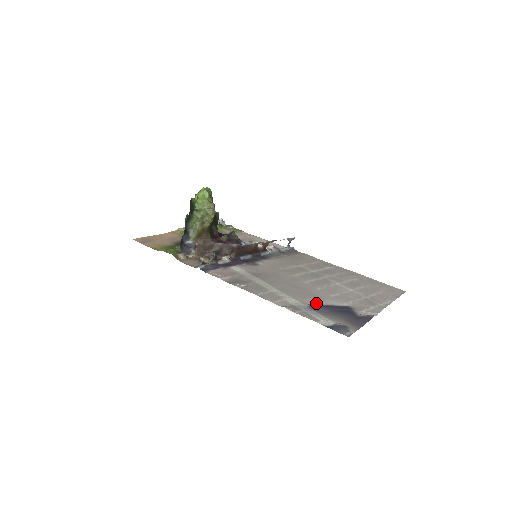
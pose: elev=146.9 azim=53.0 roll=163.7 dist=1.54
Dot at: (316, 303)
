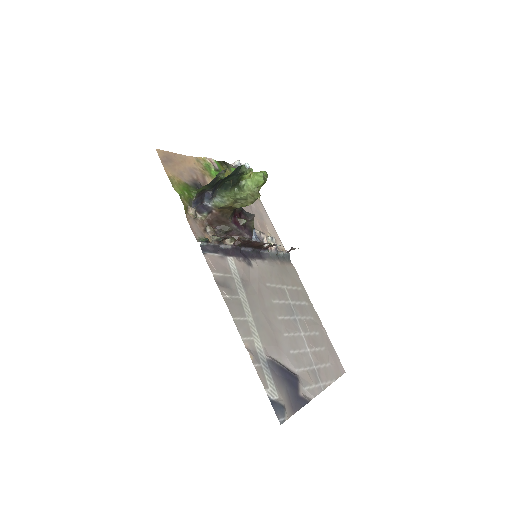
Dot at: (275, 357)
